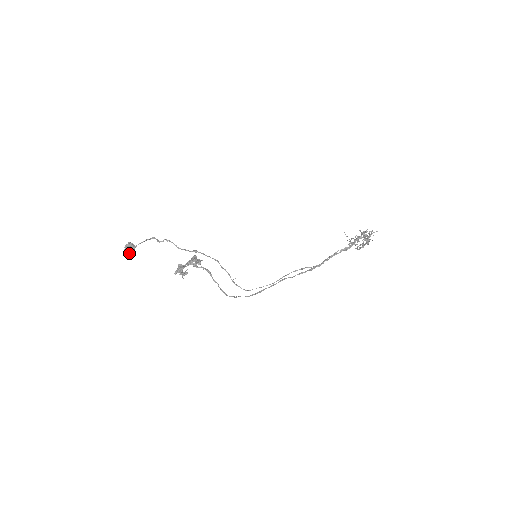
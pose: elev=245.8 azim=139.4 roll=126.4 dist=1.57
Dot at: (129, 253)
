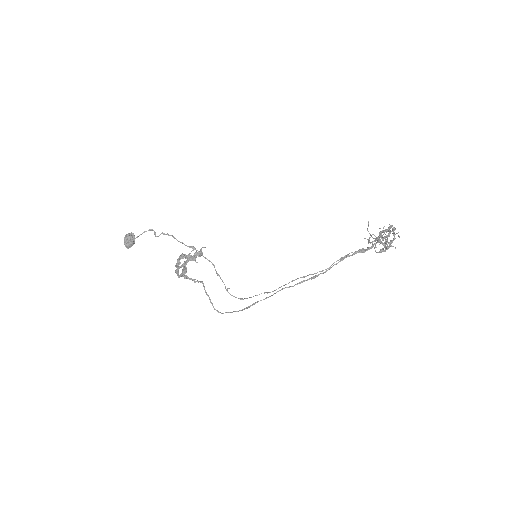
Dot at: (128, 247)
